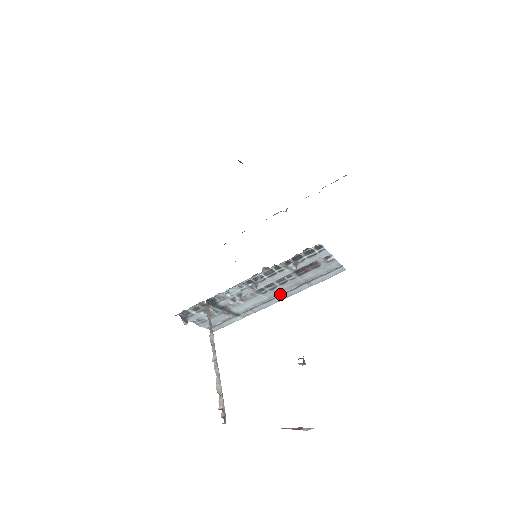
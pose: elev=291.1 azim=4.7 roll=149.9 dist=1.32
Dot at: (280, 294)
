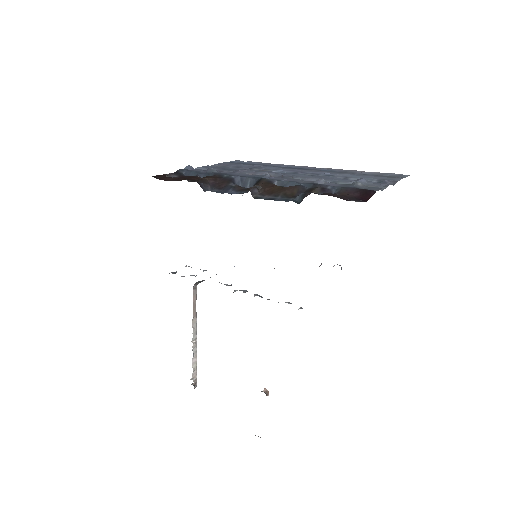
Dot at: occluded
